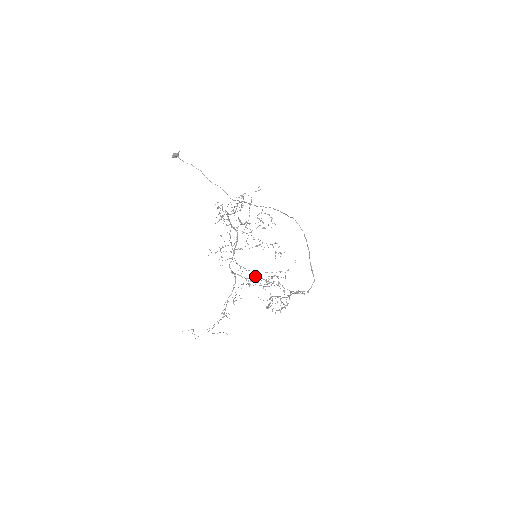
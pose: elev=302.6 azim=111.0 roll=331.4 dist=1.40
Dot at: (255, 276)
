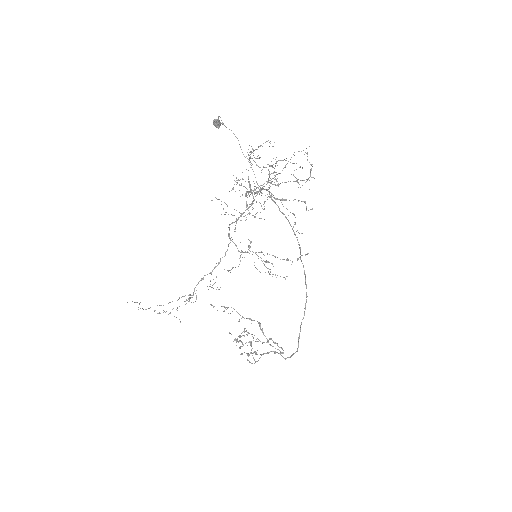
Dot at: occluded
